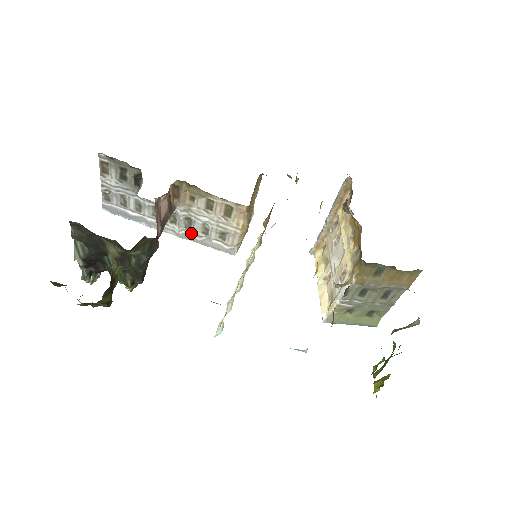
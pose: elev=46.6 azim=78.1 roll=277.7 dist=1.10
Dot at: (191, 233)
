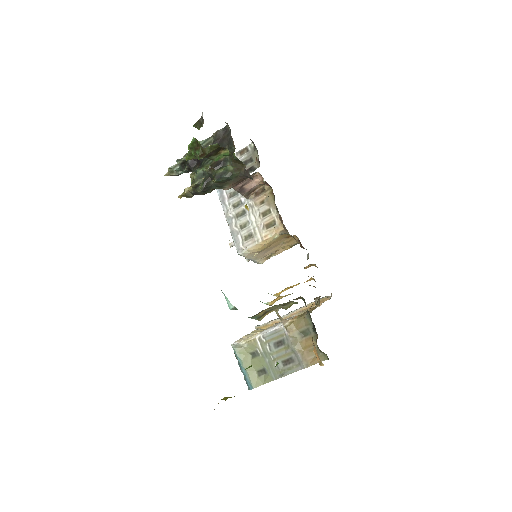
Dot at: (234, 220)
